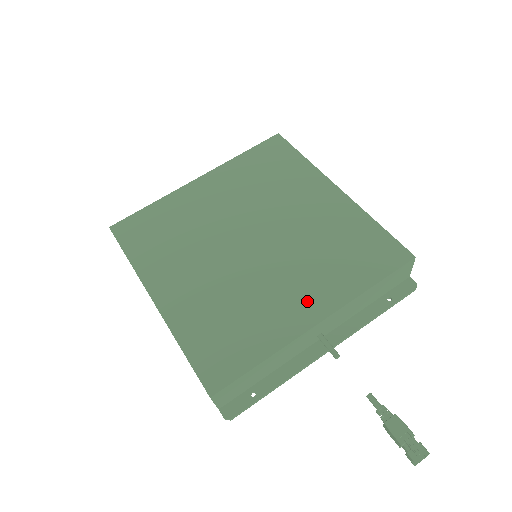
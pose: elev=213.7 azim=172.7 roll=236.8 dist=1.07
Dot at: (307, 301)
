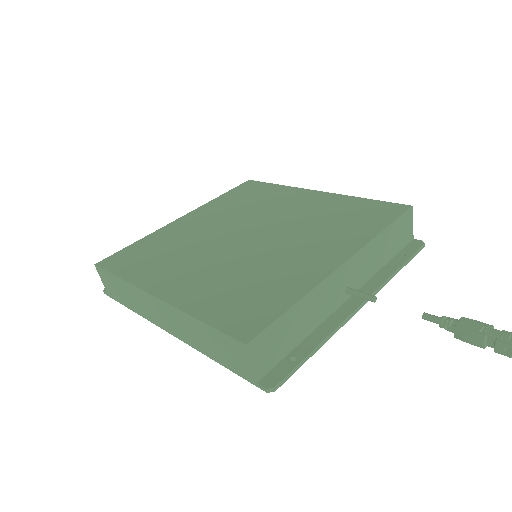
Dot at: (323, 254)
